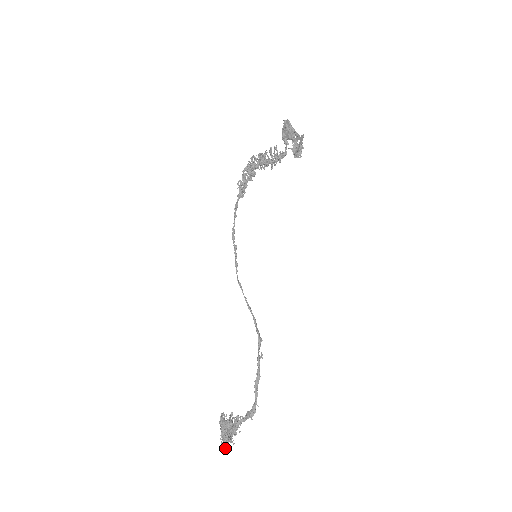
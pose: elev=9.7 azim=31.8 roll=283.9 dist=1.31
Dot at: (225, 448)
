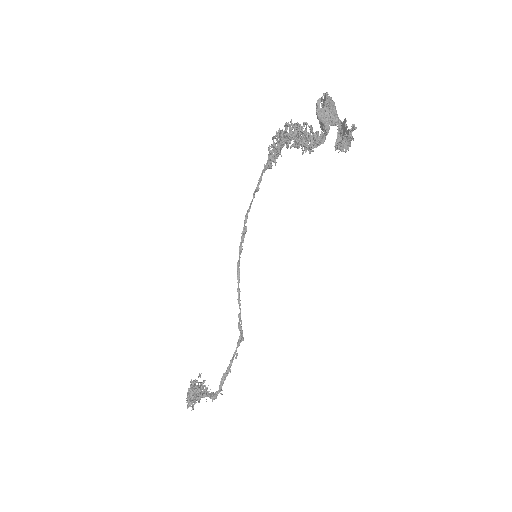
Dot at: (187, 407)
